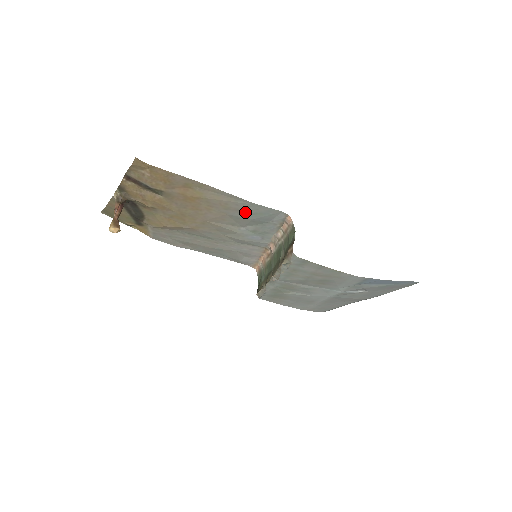
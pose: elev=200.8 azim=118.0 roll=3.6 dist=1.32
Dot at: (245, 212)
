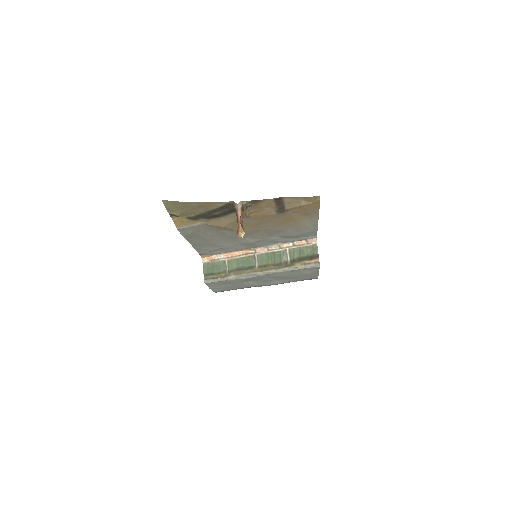
Dot at: (300, 232)
